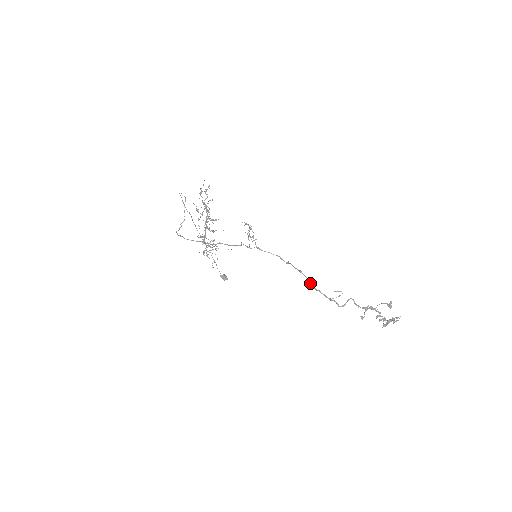
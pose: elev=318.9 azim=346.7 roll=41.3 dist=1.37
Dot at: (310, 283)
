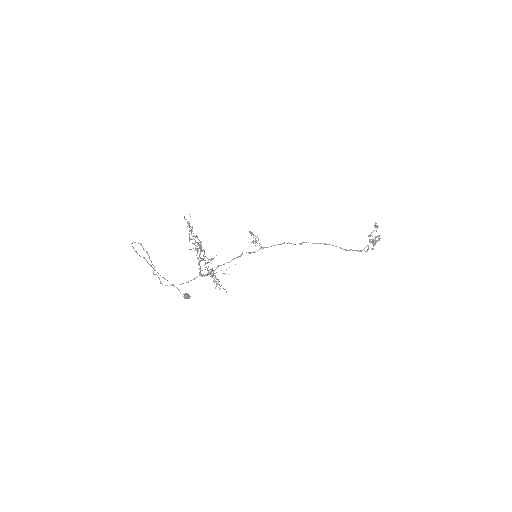
Dot at: (340, 248)
